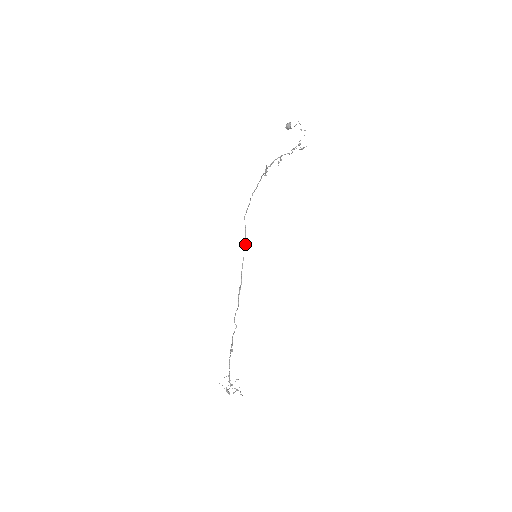
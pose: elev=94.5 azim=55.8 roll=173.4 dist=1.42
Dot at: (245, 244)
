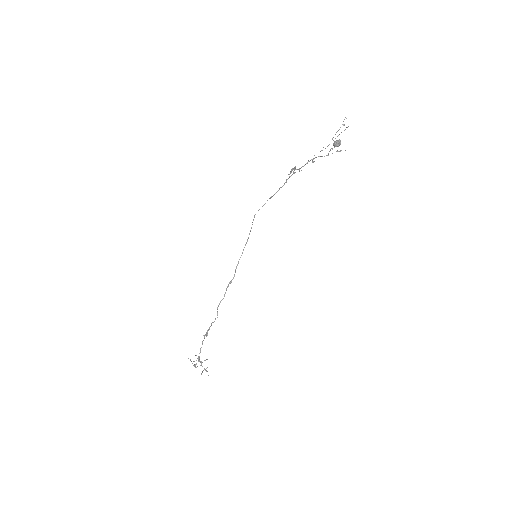
Dot at: (247, 240)
